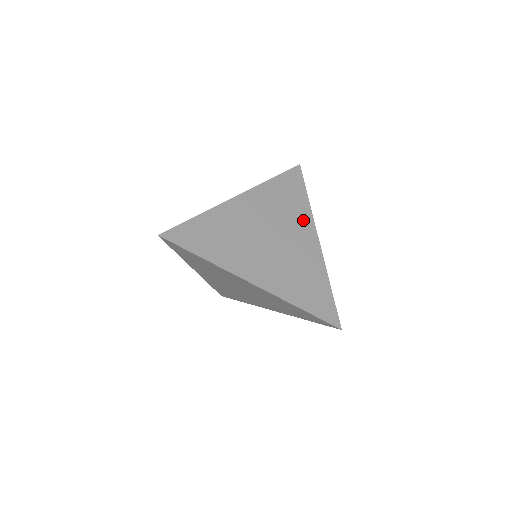
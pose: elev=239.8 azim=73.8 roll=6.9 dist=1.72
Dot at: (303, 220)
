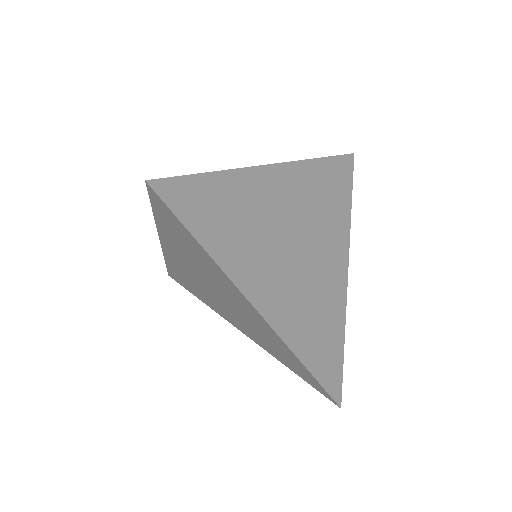
Dot at: (339, 234)
